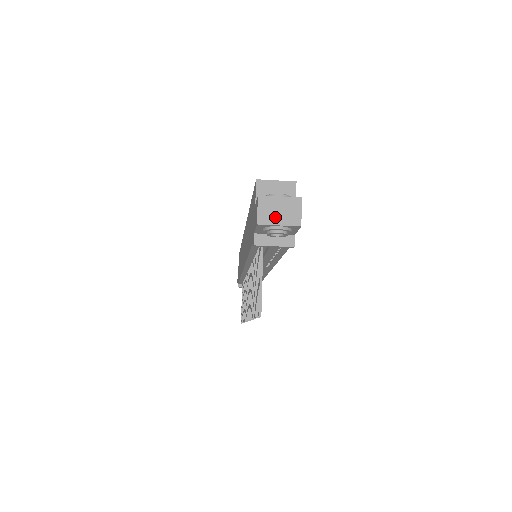
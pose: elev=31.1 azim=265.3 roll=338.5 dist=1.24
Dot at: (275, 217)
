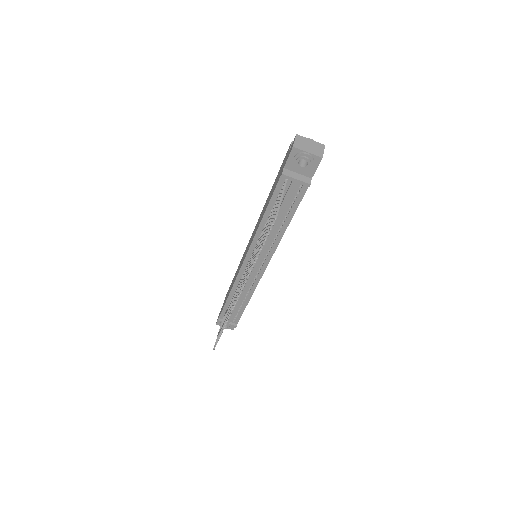
Dot at: (306, 147)
